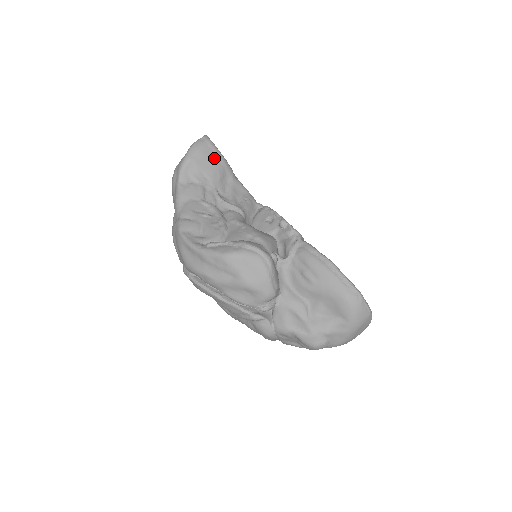
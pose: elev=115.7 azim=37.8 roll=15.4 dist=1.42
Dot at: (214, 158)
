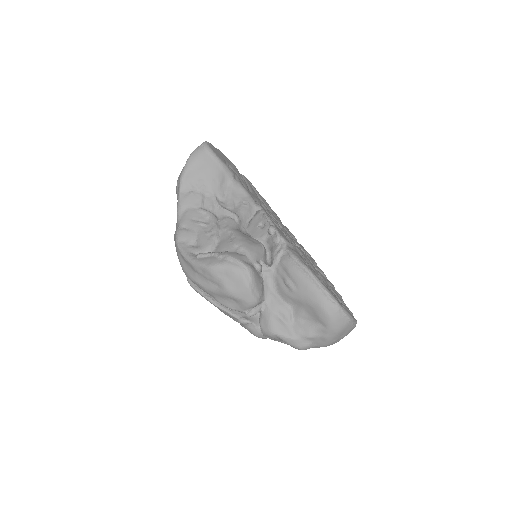
Dot at: (212, 165)
